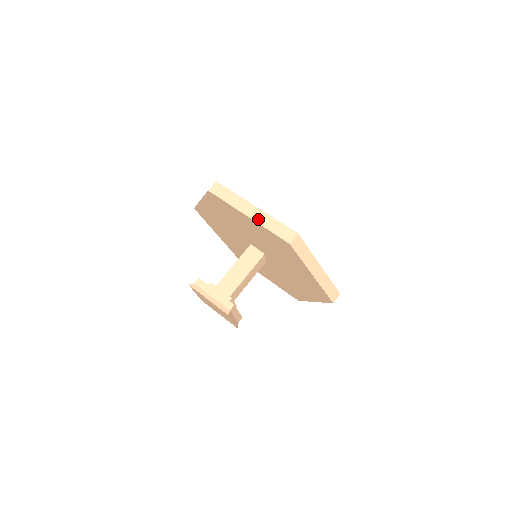
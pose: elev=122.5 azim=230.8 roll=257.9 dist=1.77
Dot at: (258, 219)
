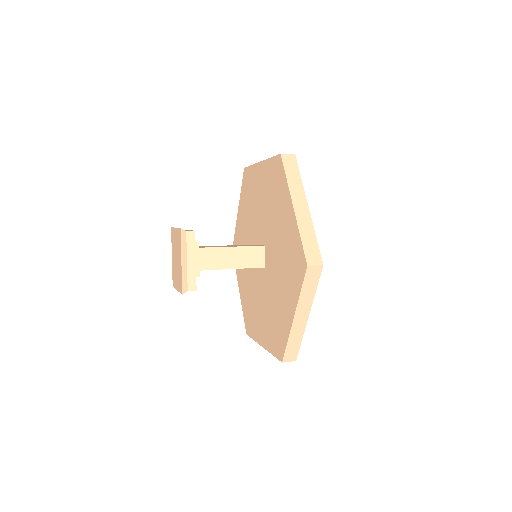
Dot at: occluded
